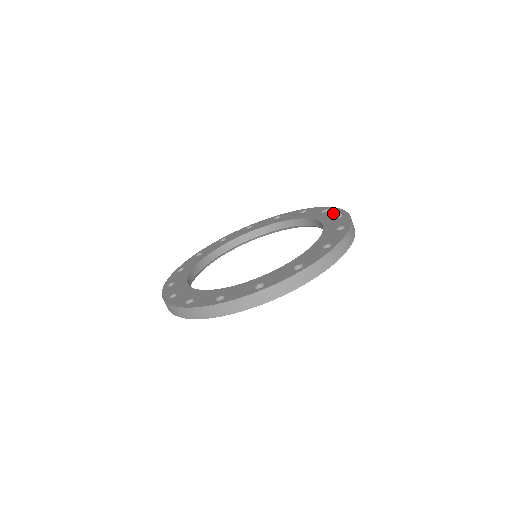
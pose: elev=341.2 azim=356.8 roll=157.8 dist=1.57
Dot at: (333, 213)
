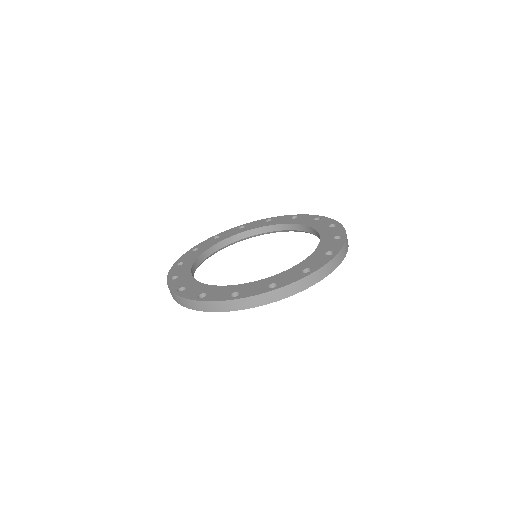
Dot at: (307, 218)
